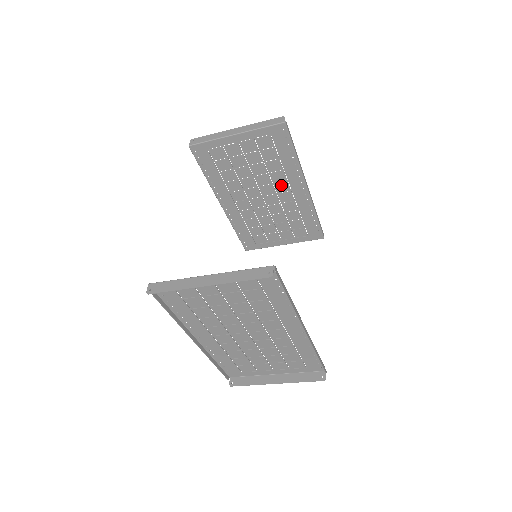
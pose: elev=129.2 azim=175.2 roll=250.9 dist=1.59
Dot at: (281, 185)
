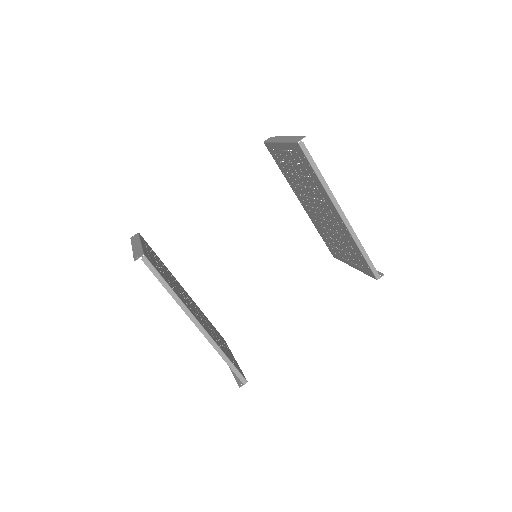
Dot at: (324, 204)
